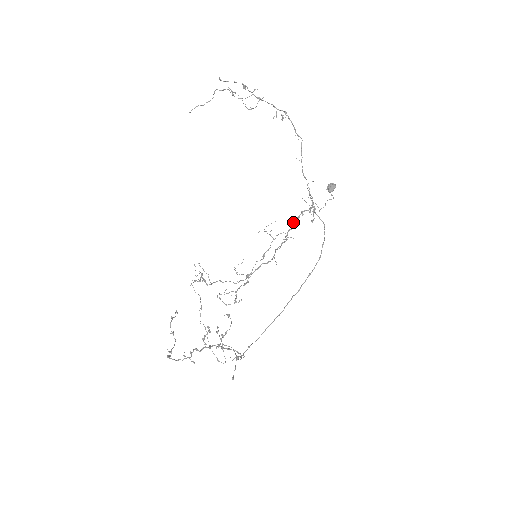
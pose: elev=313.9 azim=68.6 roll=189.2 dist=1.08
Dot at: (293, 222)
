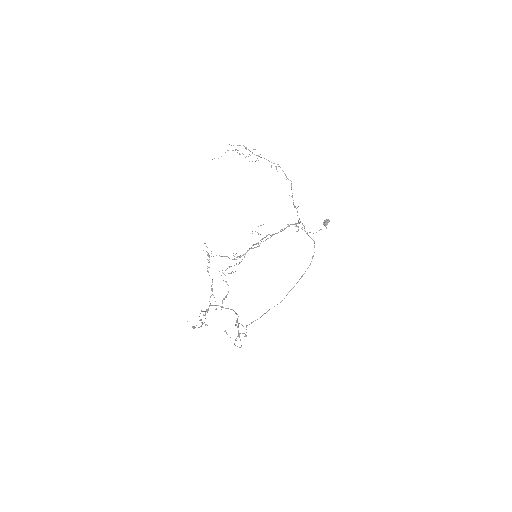
Dot at: (280, 230)
